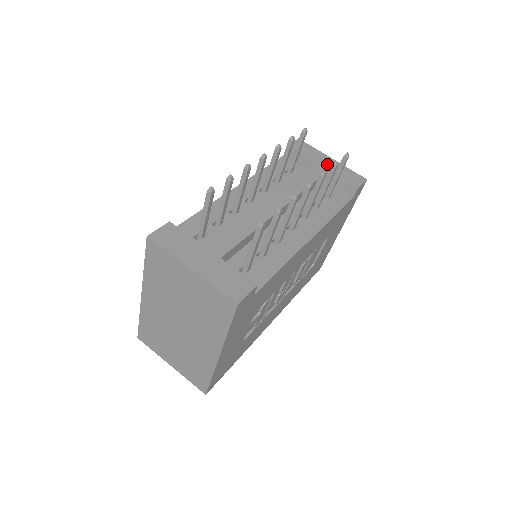
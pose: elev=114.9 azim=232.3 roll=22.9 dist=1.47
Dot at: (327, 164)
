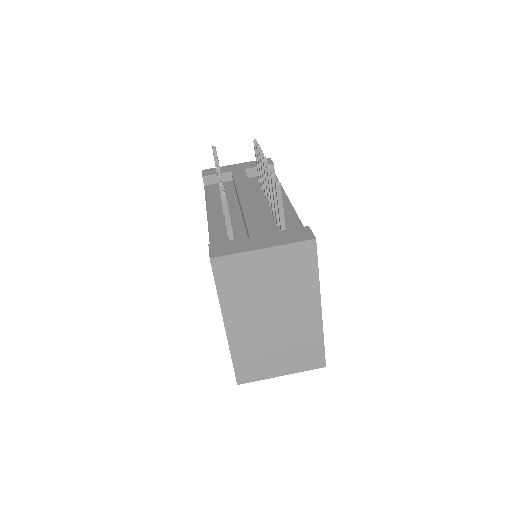
Dot at: (239, 167)
